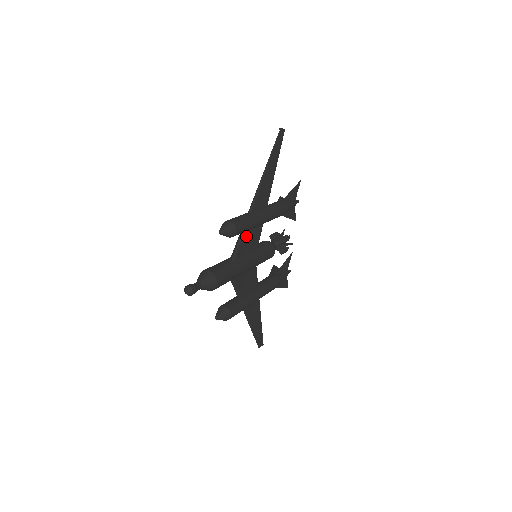
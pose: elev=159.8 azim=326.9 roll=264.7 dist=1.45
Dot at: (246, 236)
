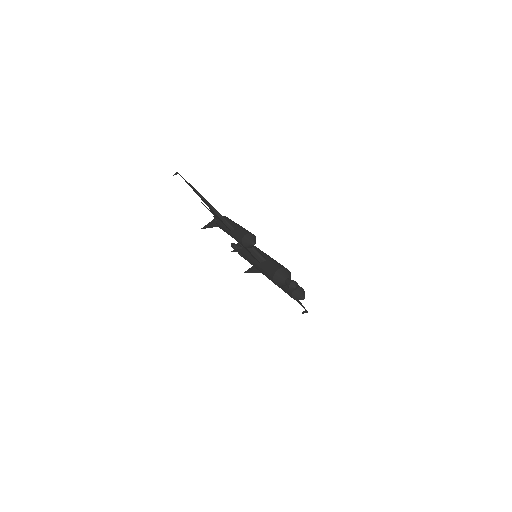
Dot at: occluded
